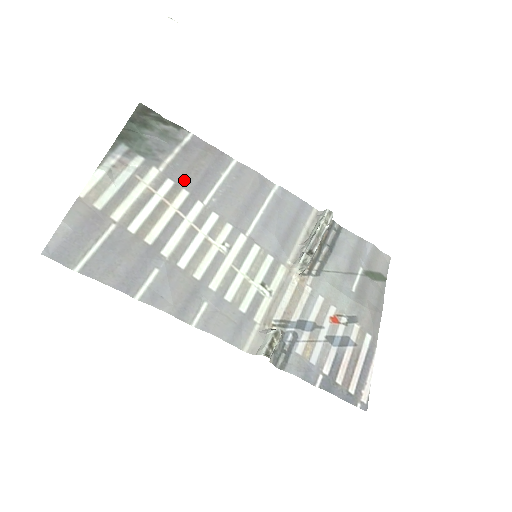
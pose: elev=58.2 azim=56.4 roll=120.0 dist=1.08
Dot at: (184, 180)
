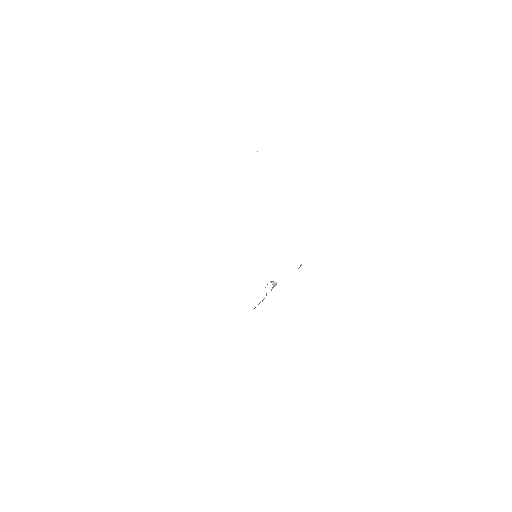
Dot at: occluded
